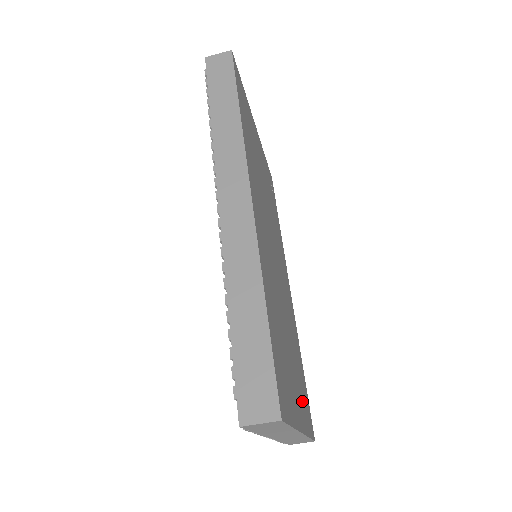
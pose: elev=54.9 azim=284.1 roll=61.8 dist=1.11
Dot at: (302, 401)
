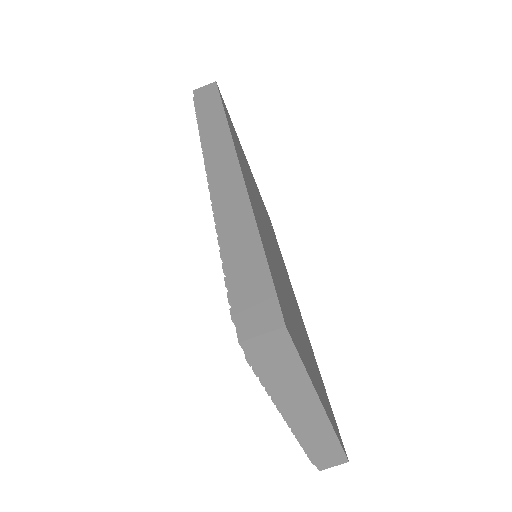
Dot at: (323, 395)
